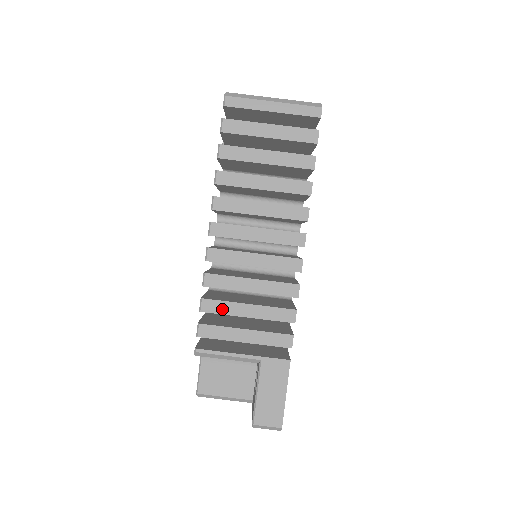
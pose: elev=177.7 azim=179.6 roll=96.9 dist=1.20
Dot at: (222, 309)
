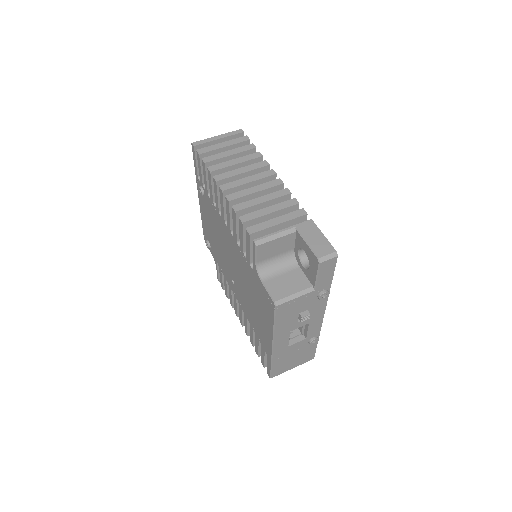
Dot at: (255, 216)
